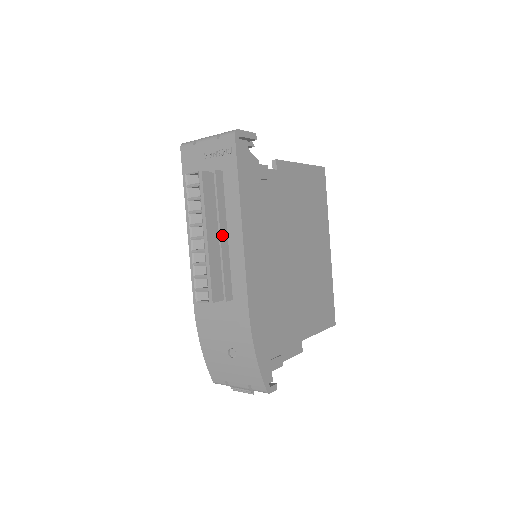
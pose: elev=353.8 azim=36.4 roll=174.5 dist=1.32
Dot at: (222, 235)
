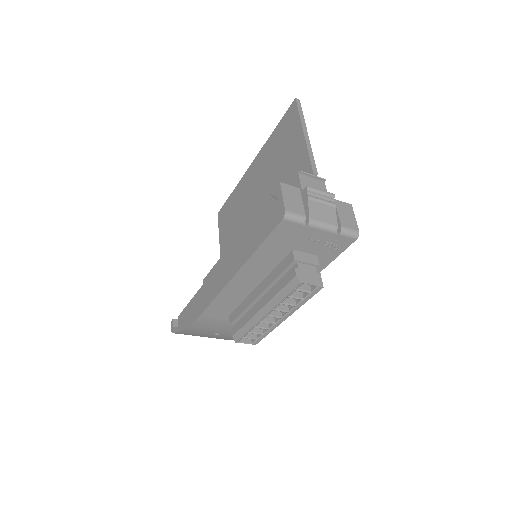
Dot at: occluded
